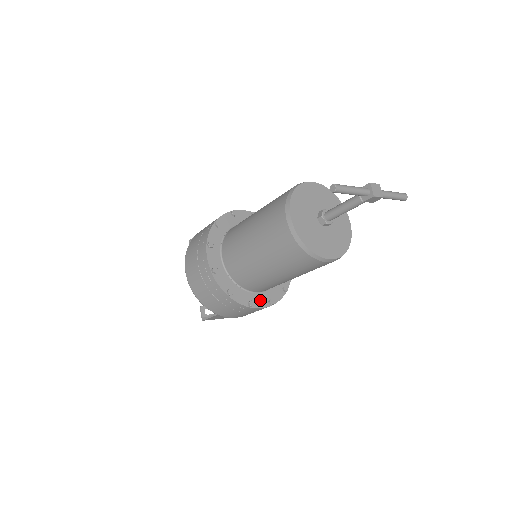
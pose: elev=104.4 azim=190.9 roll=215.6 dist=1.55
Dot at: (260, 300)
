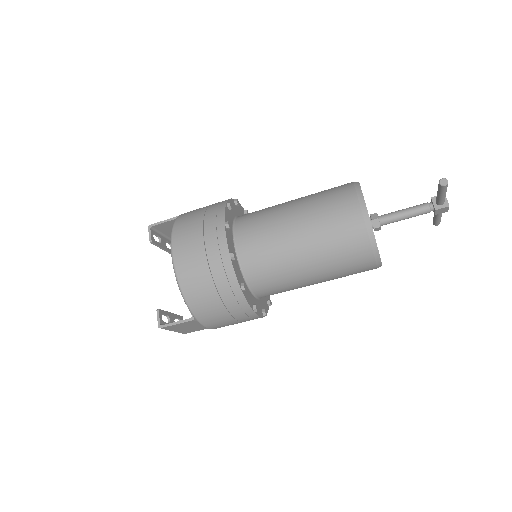
Dot at: (258, 307)
